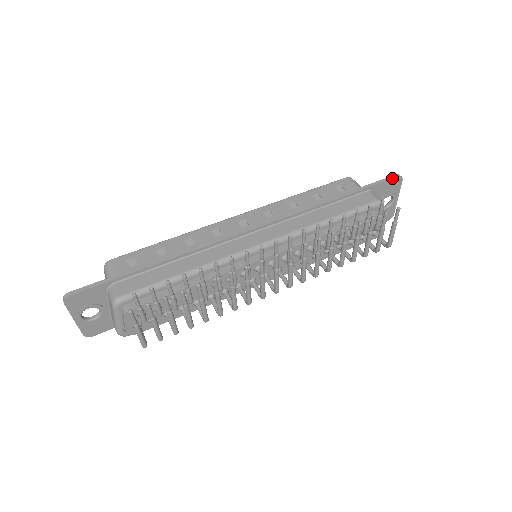
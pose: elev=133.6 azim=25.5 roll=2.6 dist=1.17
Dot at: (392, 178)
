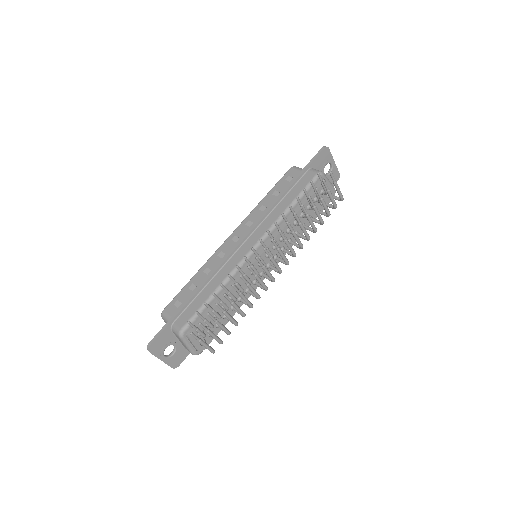
Dot at: (320, 152)
